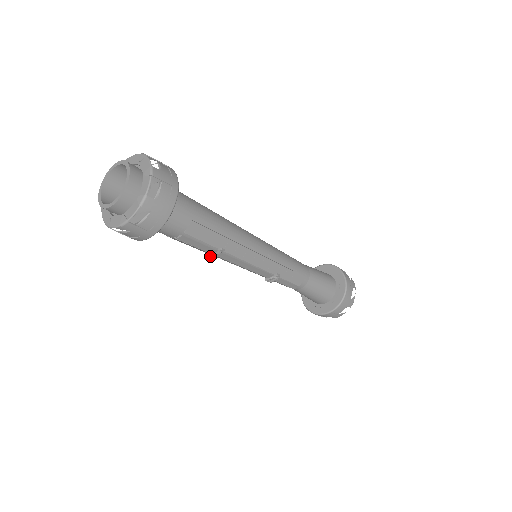
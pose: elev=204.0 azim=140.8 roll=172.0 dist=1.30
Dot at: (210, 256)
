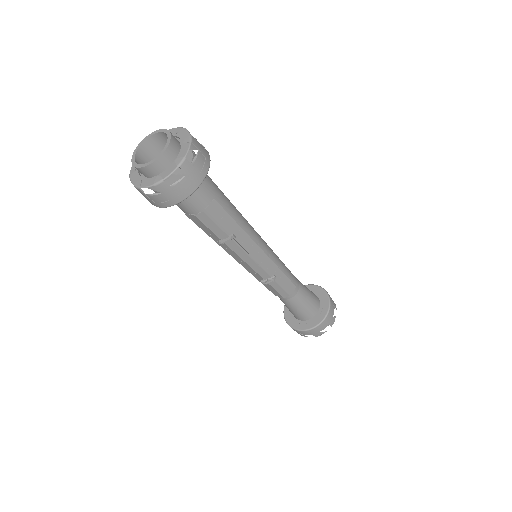
Dot at: (221, 242)
